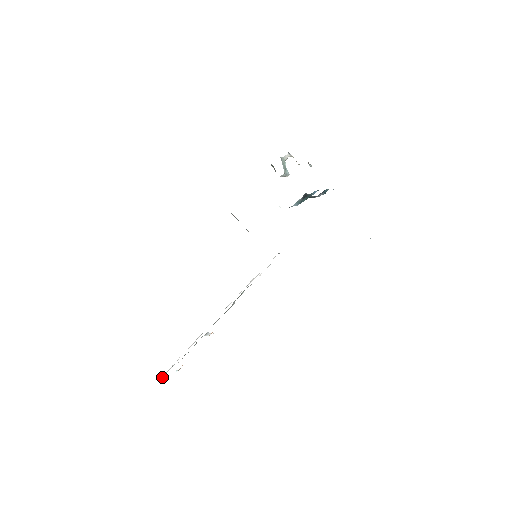
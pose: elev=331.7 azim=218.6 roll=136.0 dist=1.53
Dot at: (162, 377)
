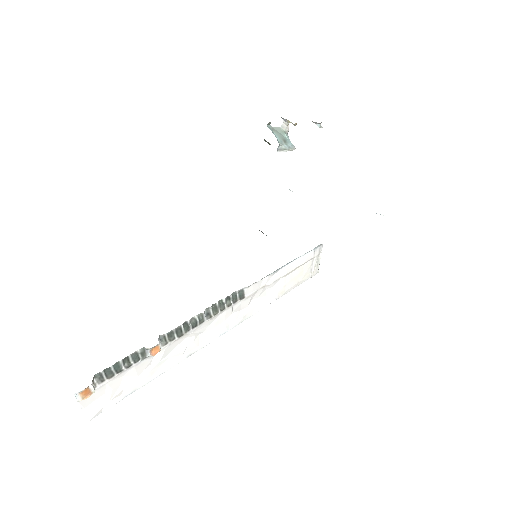
Dot at: (88, 420)
